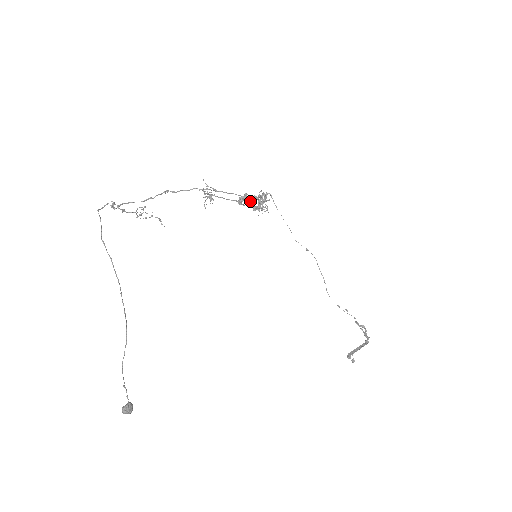
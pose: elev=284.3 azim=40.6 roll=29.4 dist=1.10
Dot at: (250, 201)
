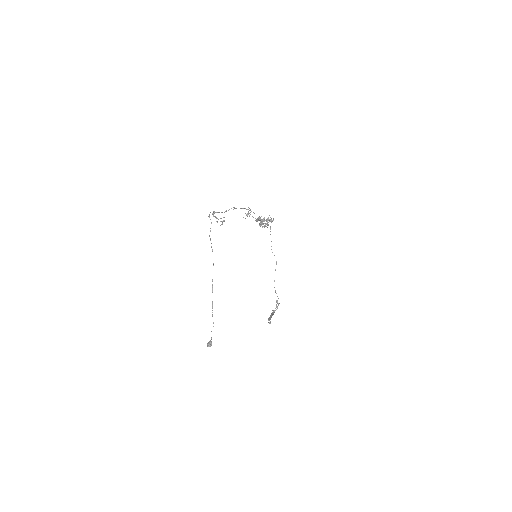
Dot at: occluded
